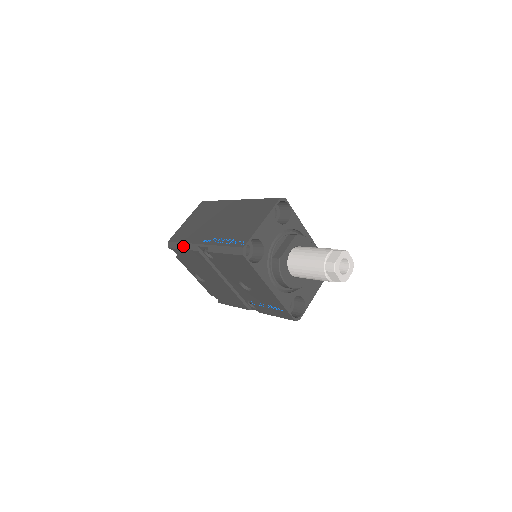
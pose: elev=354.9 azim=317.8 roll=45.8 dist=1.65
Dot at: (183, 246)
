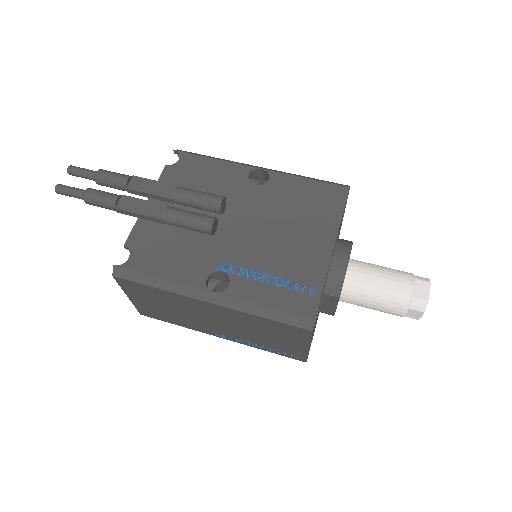
Dot at: occluded
